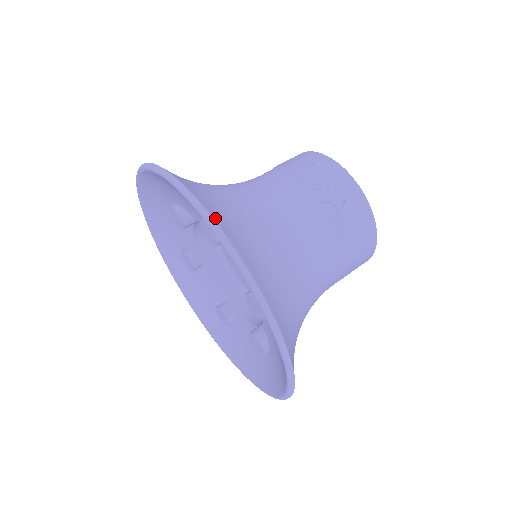
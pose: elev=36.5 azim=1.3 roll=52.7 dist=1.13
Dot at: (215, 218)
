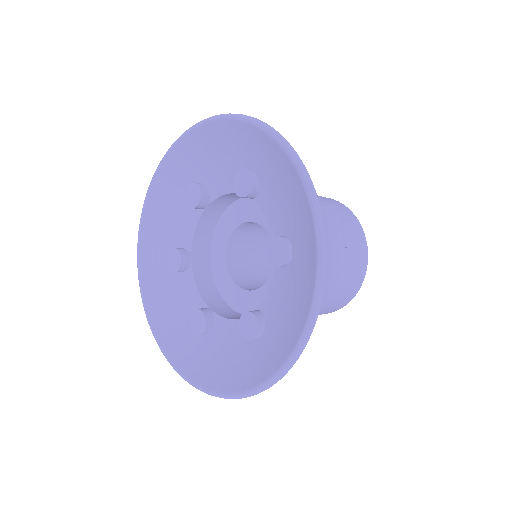
Dot at: occluded
